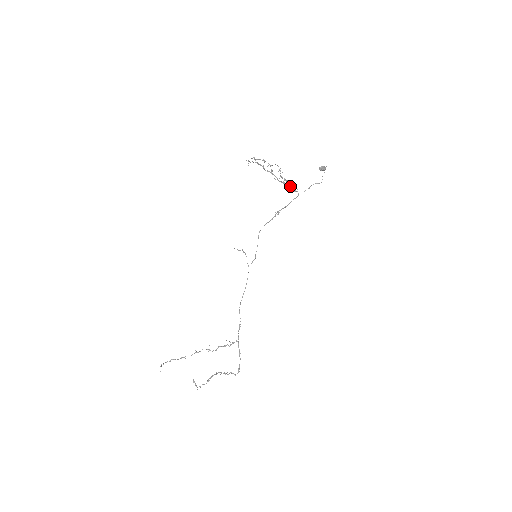
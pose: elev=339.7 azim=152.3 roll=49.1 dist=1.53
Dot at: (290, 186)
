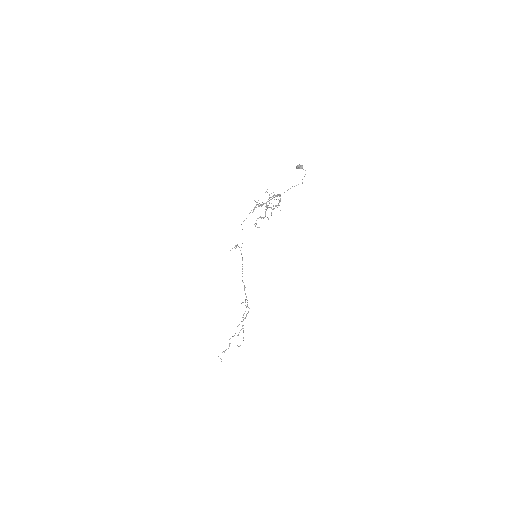
Dot at: (279, 202)
